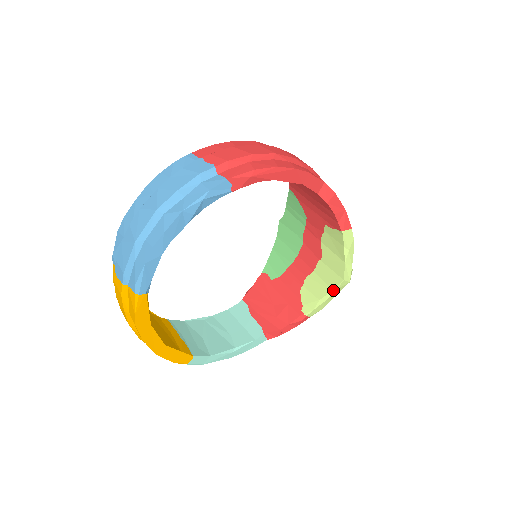
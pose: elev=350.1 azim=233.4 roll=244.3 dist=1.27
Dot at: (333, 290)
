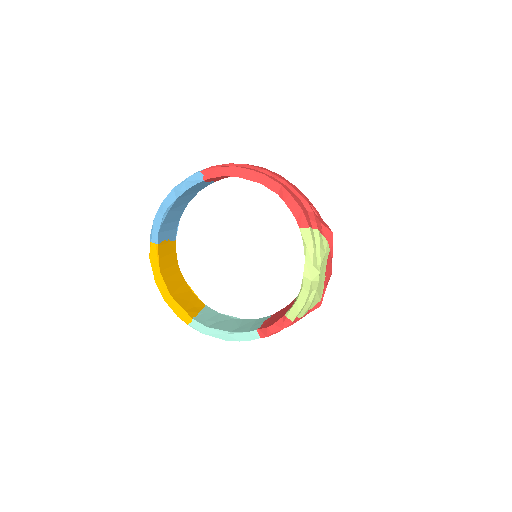
Dot at: (301, 289)
